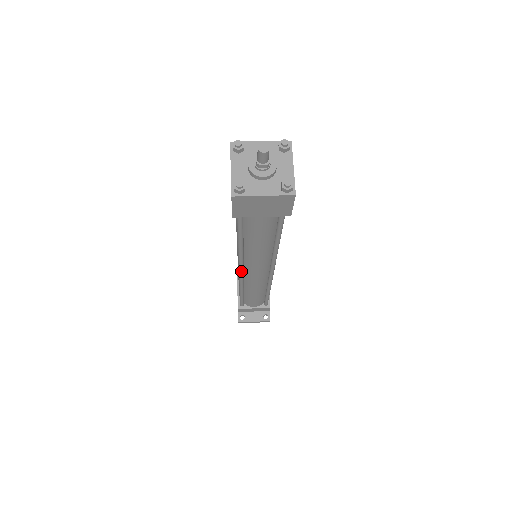
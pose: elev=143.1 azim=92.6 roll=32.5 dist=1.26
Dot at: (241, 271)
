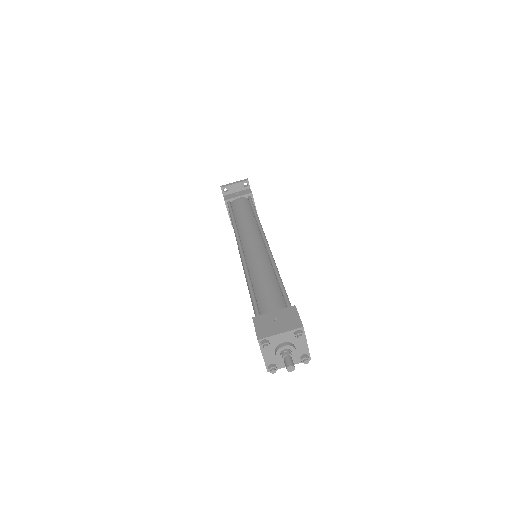
Dot at: occluded
